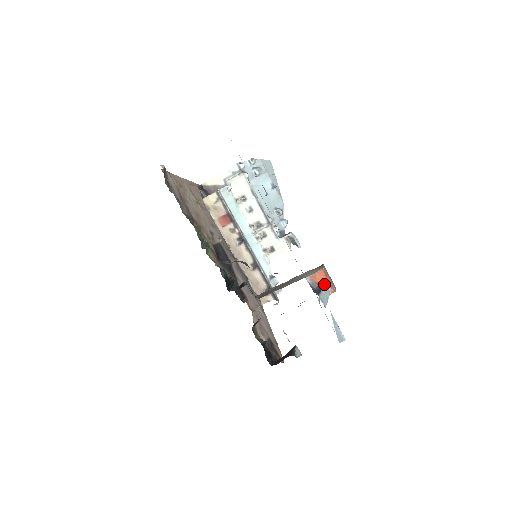
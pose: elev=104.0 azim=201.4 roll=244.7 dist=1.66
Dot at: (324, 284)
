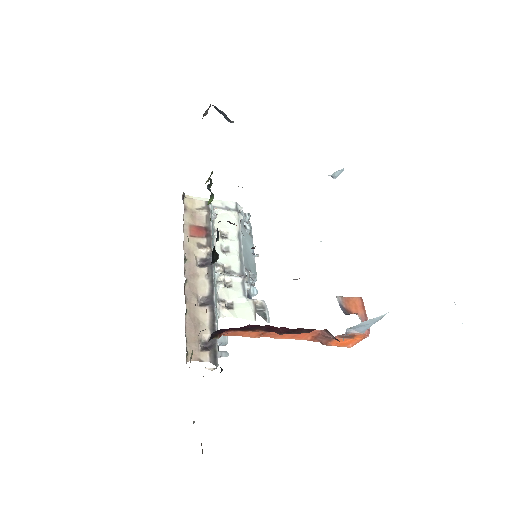
Dot at: (358, 315)
